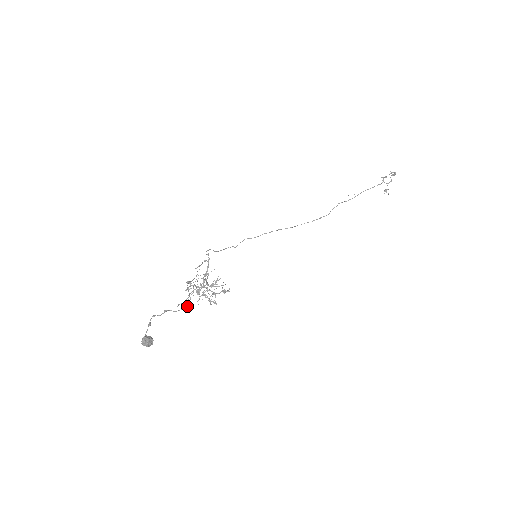
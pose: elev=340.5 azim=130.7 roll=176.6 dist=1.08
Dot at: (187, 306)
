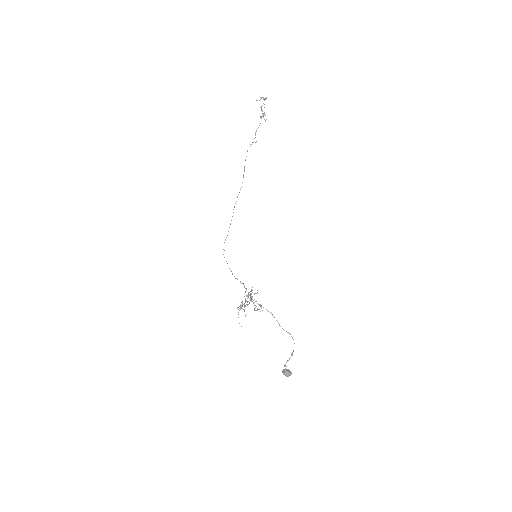
Dot at: occluded
